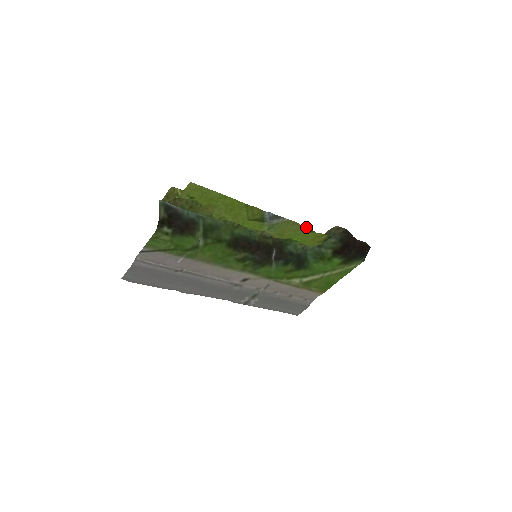
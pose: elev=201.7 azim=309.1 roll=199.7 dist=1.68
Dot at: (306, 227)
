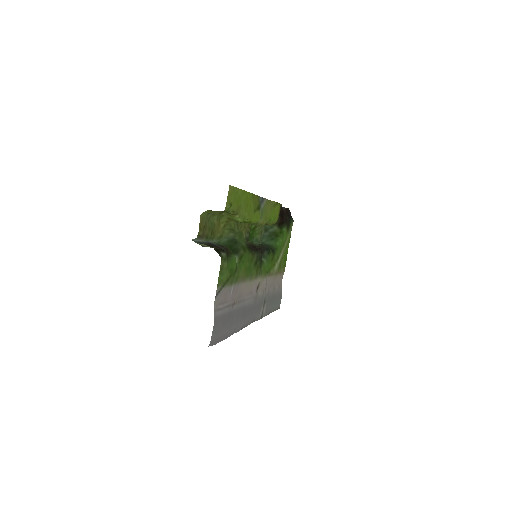
Dot at: (274, 201)
